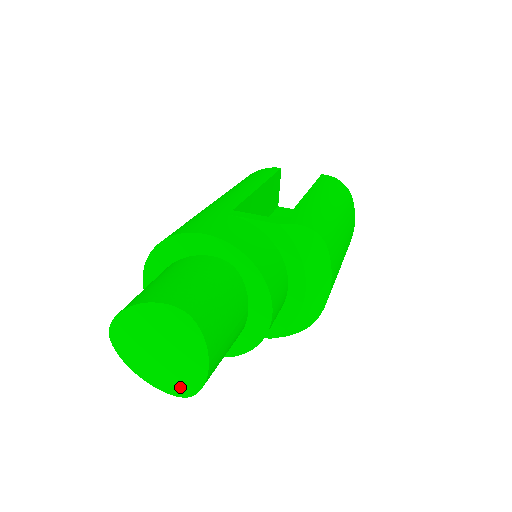
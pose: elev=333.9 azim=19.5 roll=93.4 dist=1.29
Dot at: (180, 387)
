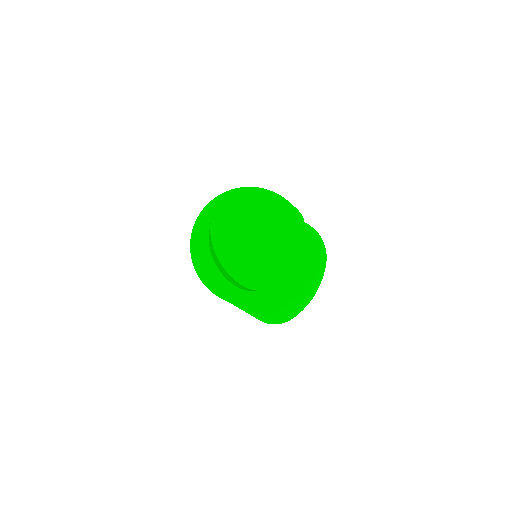
Dot at: (255, 278)
